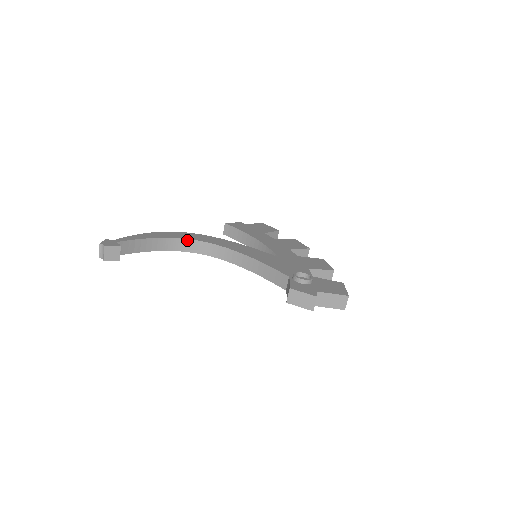
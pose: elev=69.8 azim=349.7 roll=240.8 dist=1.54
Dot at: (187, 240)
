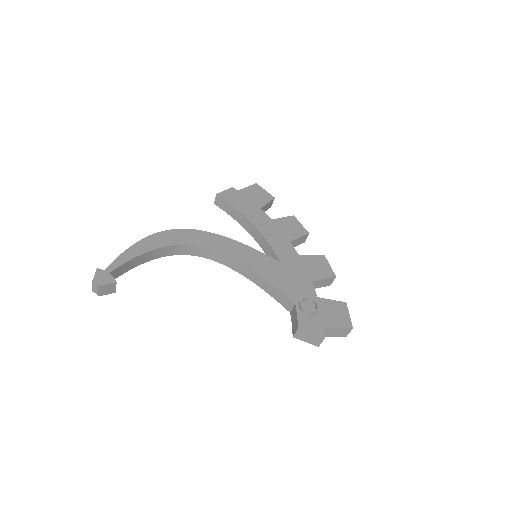
Dot at: (183, 246)
